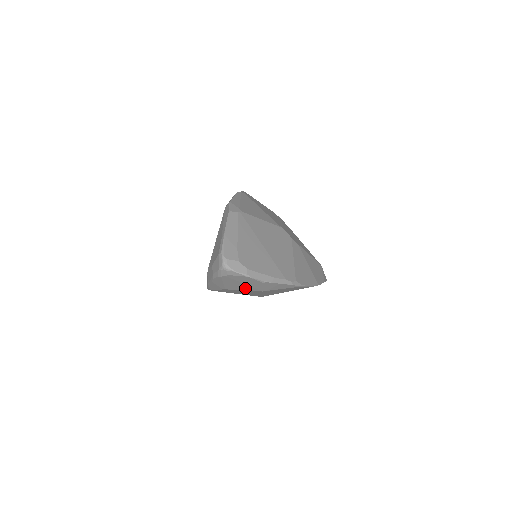
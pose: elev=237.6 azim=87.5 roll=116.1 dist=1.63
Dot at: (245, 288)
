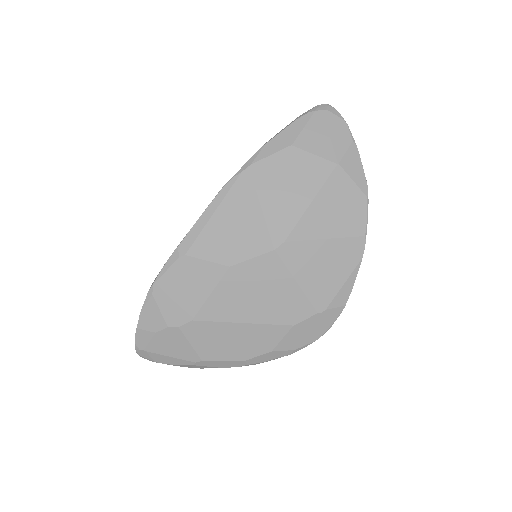
Dot at: (321, 149)
